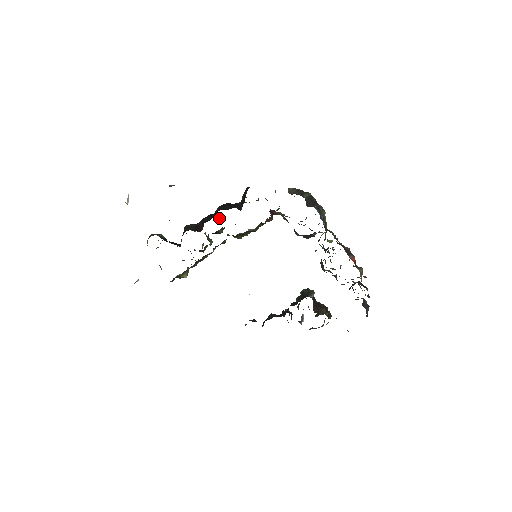
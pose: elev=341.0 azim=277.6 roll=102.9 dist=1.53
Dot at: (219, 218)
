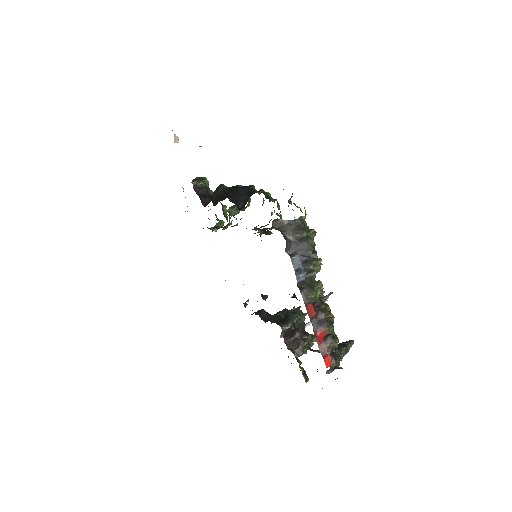
Dot at: occluded
